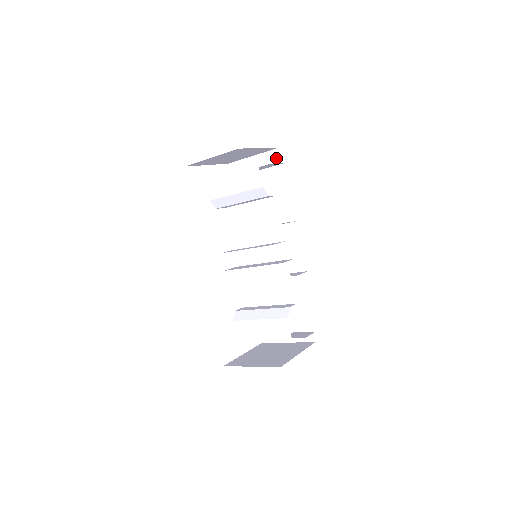
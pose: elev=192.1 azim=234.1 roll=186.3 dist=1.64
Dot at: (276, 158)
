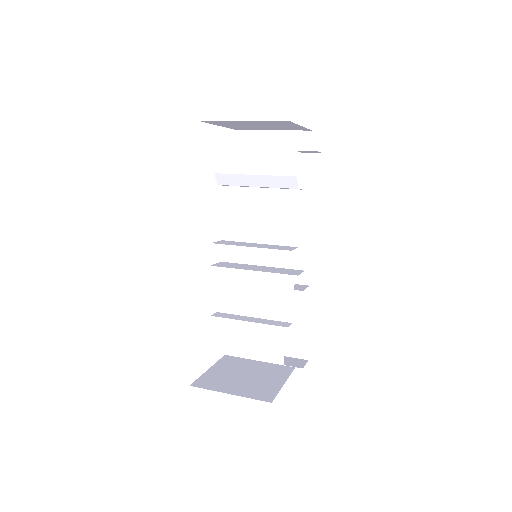
Dot at: (305, 142)
